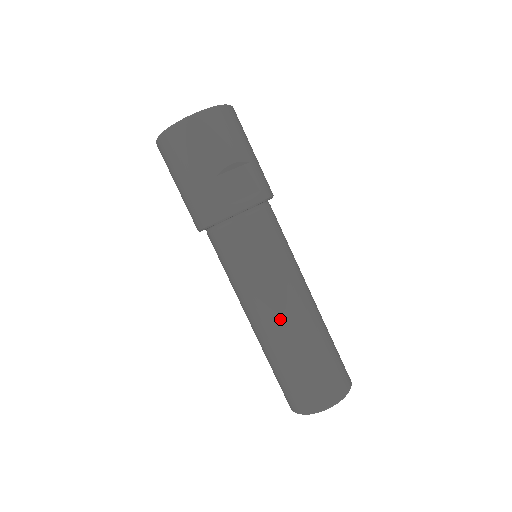
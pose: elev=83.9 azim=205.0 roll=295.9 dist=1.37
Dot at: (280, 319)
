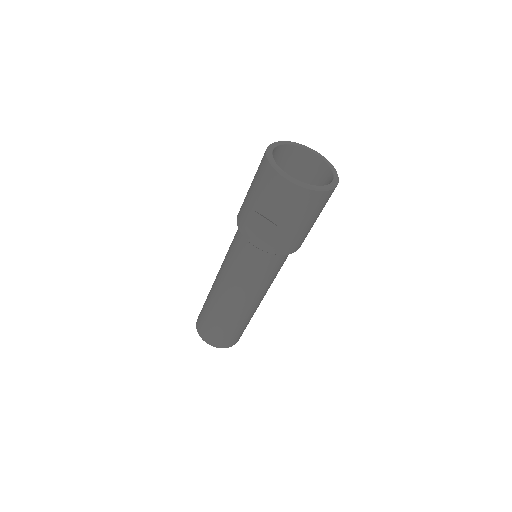
Dot at: (218, 291)
